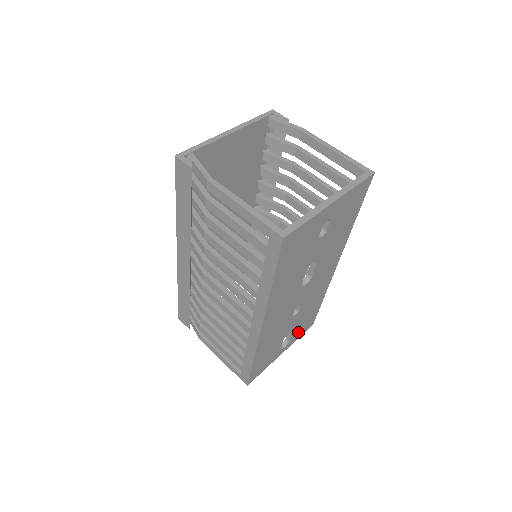
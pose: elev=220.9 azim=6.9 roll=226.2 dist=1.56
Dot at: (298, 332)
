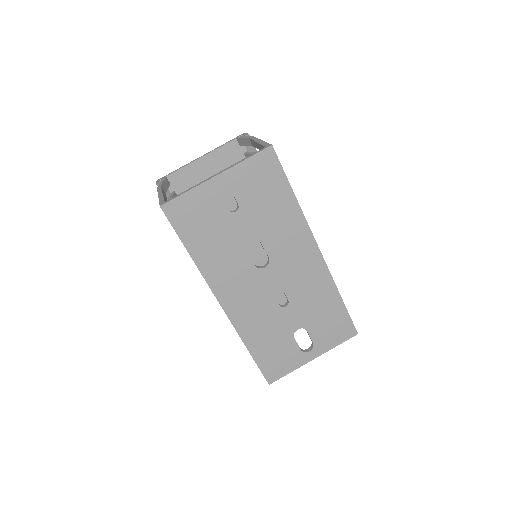
Dot at: (325, 335)
